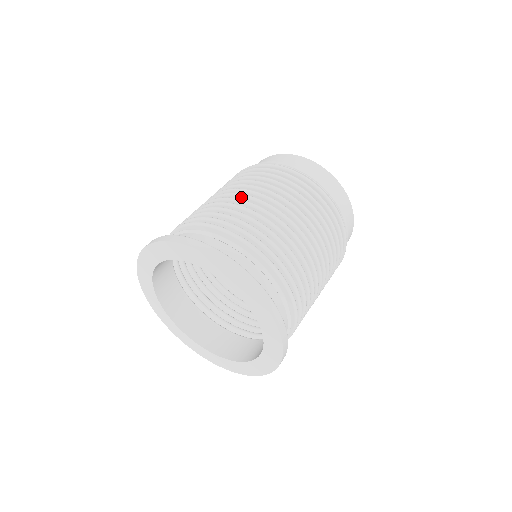
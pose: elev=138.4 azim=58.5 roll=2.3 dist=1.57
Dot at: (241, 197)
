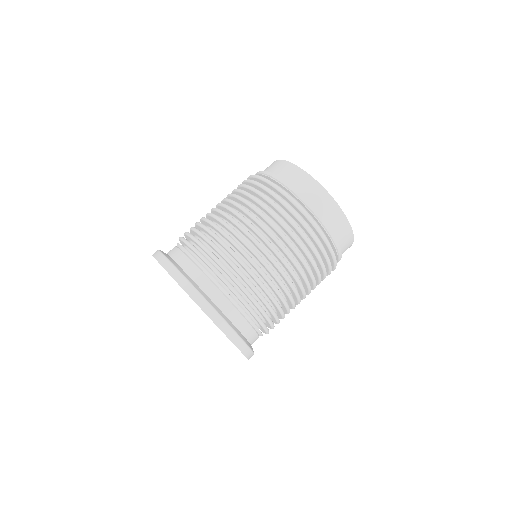
Dot at: (221, 214)
